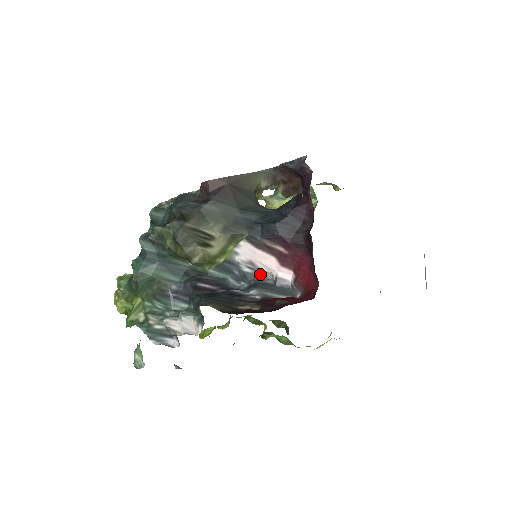
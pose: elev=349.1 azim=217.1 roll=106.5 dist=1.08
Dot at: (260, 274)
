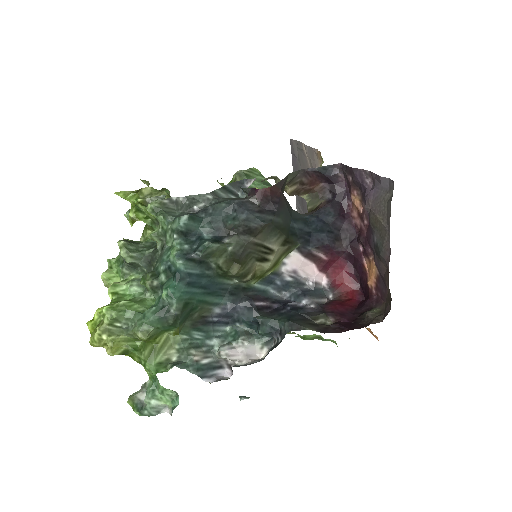
Dot at: (299, 281)
